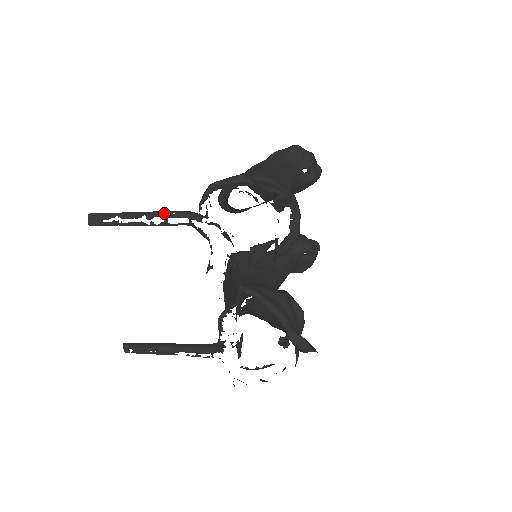
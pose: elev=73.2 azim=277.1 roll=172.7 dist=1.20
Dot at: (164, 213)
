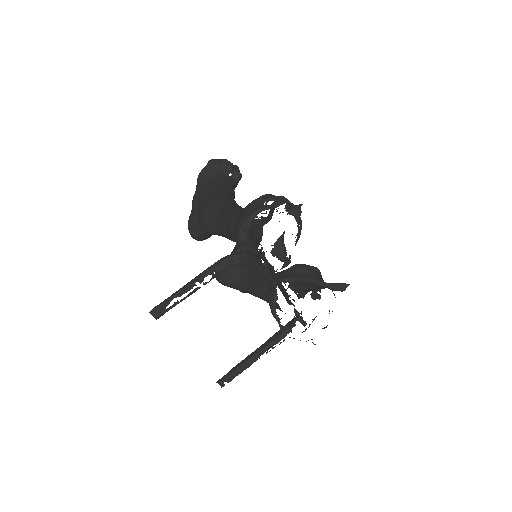
Dot at: (210, 270)
